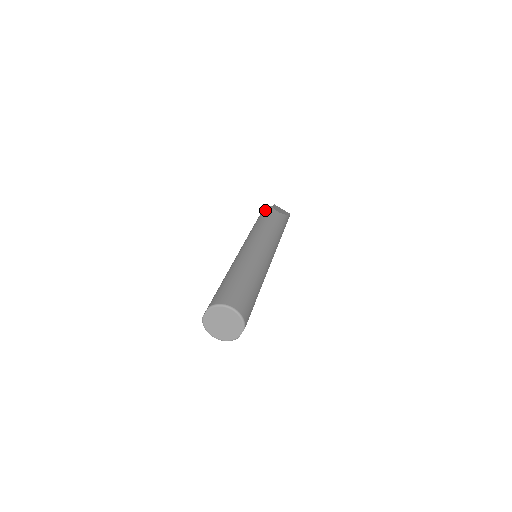
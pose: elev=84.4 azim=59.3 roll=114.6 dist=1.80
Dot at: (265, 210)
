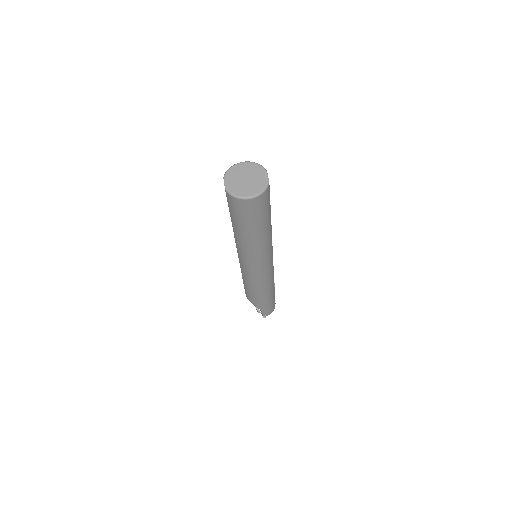
Dot at: occluded
